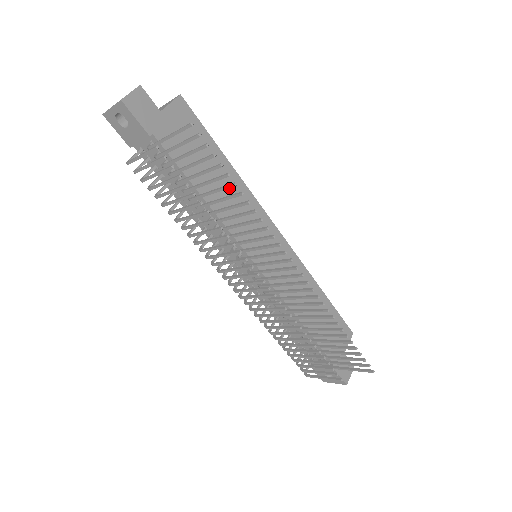
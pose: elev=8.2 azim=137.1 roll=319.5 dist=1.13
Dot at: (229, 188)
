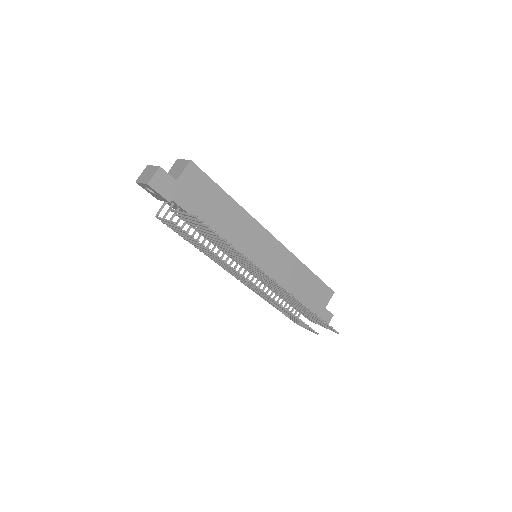
Dot at: (232, 218)
